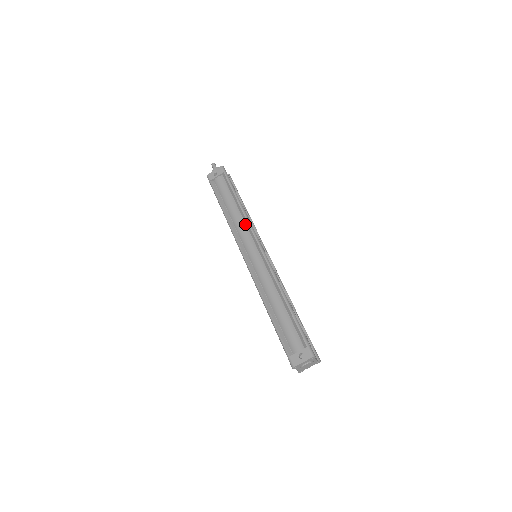
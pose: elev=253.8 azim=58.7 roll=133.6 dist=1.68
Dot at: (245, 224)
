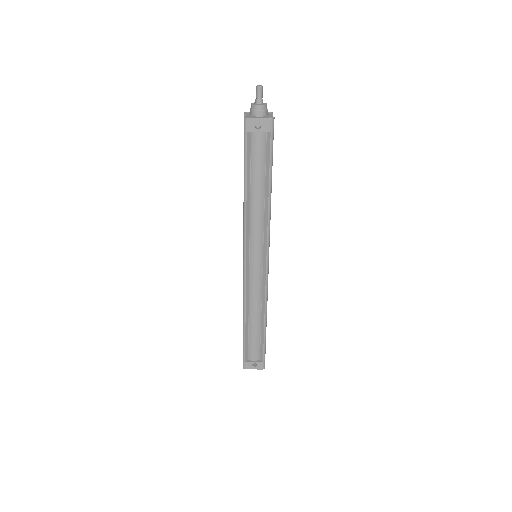
Dot at: (263, 224)
